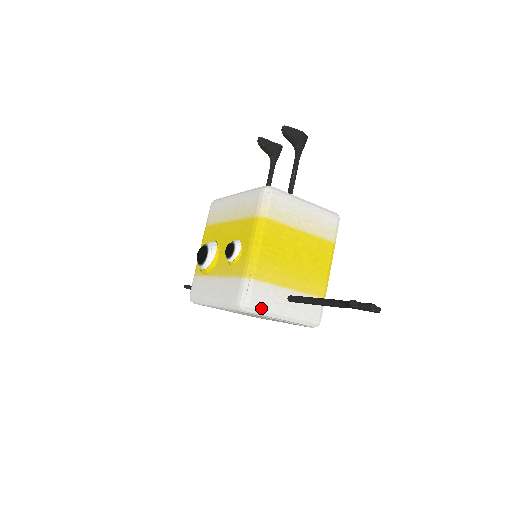
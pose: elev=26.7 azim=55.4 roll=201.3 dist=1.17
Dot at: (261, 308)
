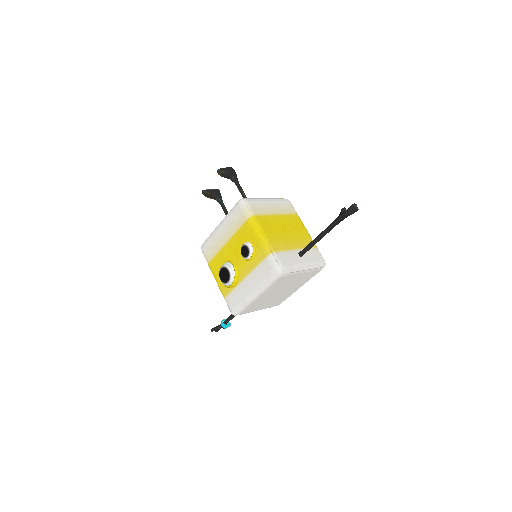
Dot at: (290, 267)
